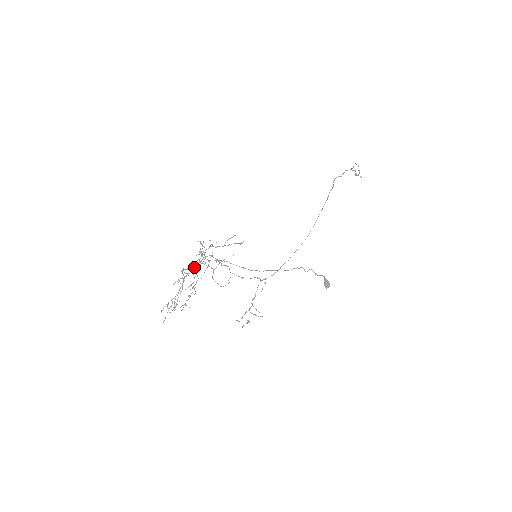
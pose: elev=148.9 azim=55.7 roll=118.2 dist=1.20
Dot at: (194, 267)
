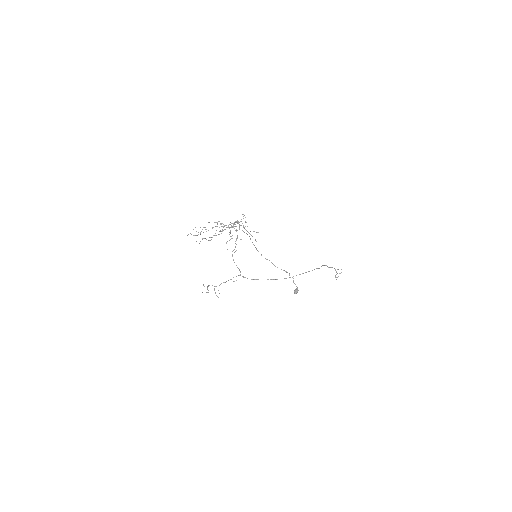
Dot at: (229, 224)
